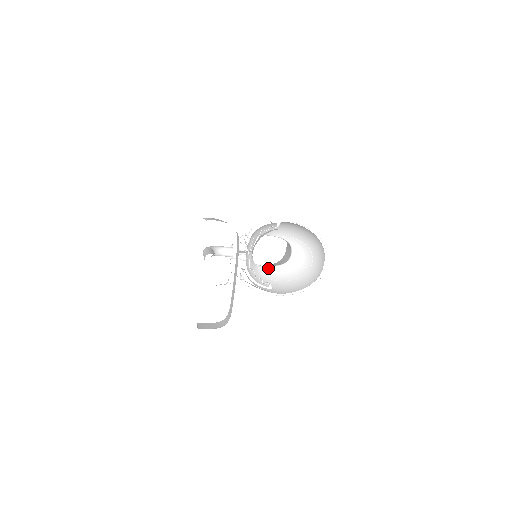
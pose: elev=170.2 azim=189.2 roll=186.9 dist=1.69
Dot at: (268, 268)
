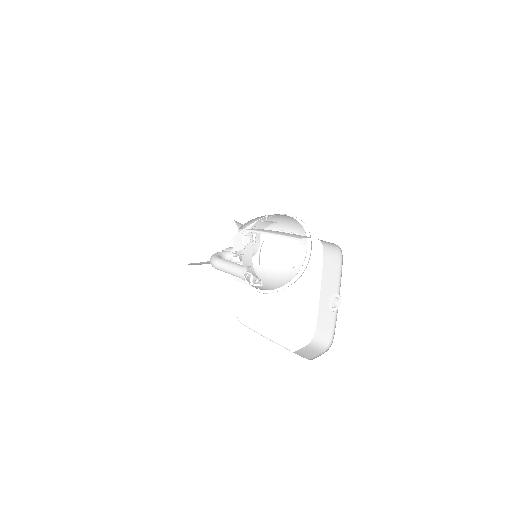
Dot at: occluded
